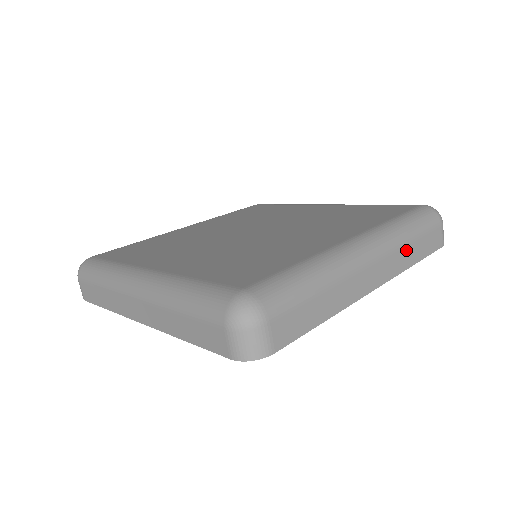
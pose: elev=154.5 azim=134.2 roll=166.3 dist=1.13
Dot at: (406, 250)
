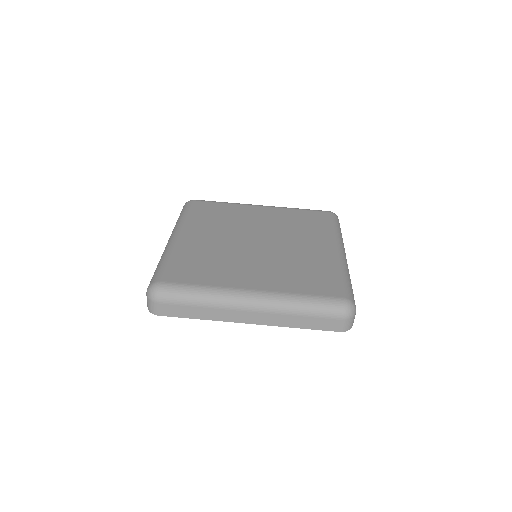
Dot at: (289, 317)
